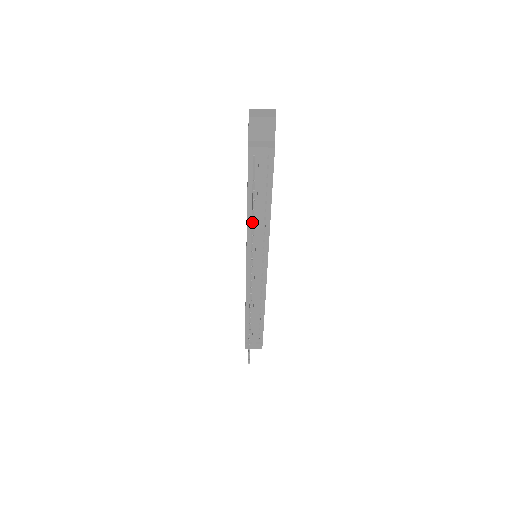
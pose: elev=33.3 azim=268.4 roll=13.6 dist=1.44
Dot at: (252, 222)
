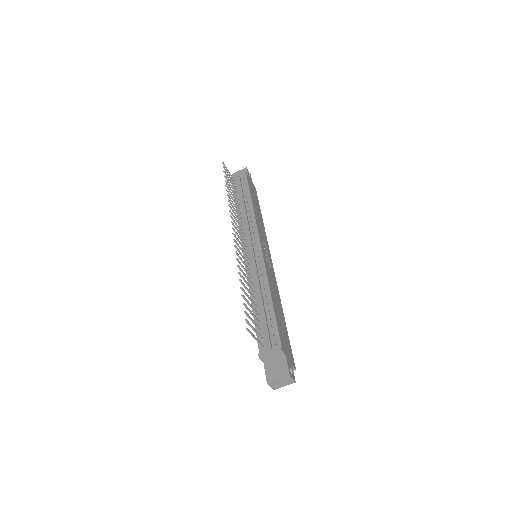
Dot at: (228, 188)
